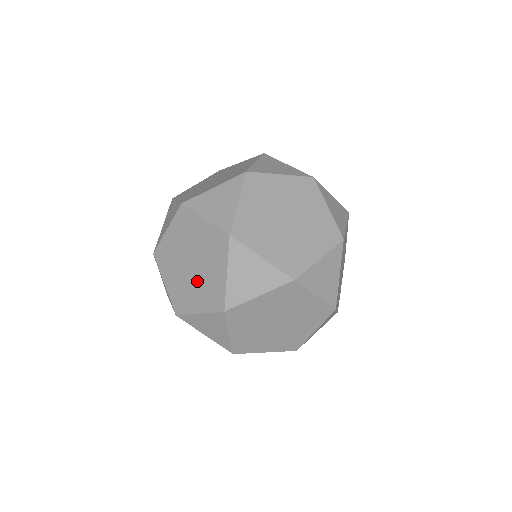
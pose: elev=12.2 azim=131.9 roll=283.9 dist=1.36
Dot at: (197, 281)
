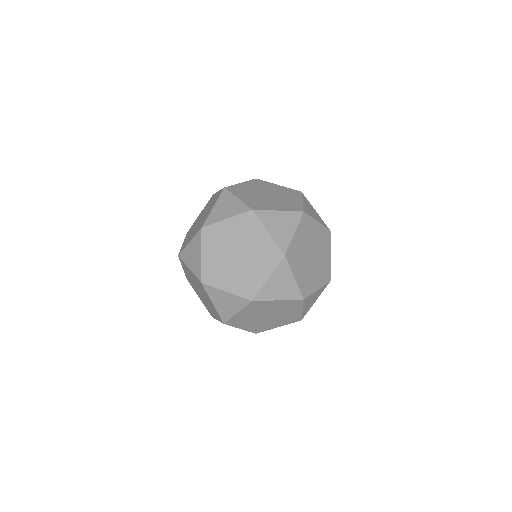
Dot at: (193, 230)
